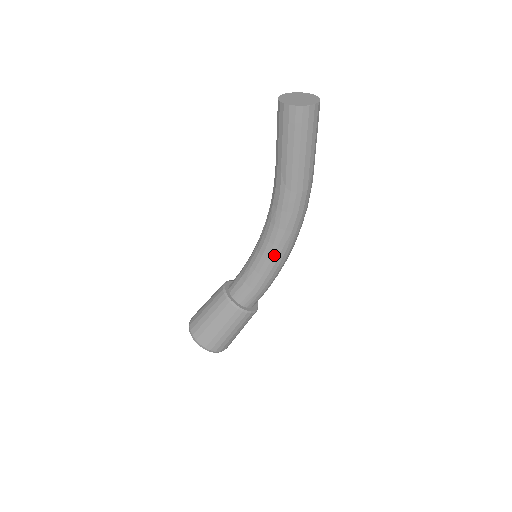
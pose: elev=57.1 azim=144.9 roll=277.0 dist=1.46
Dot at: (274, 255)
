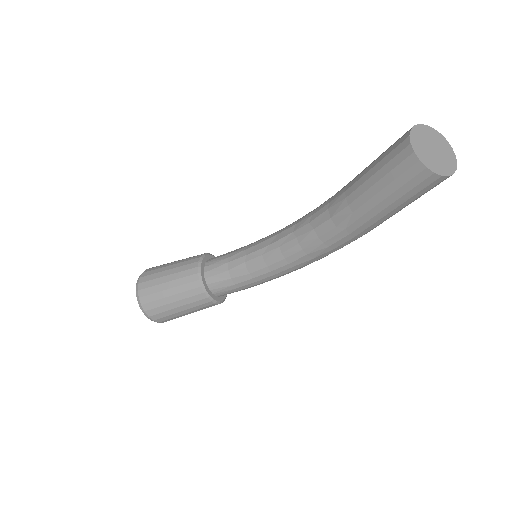
Dot at: (283, 271)
